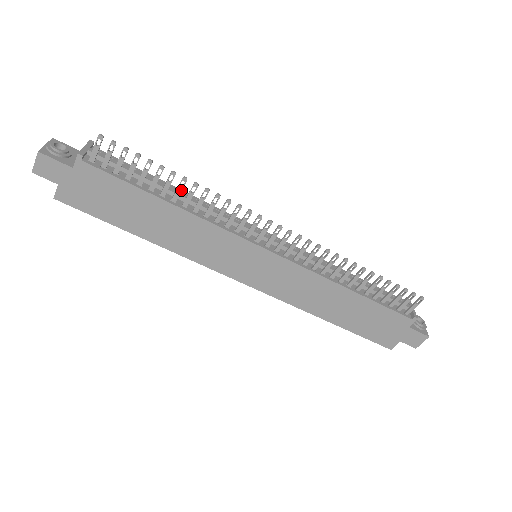
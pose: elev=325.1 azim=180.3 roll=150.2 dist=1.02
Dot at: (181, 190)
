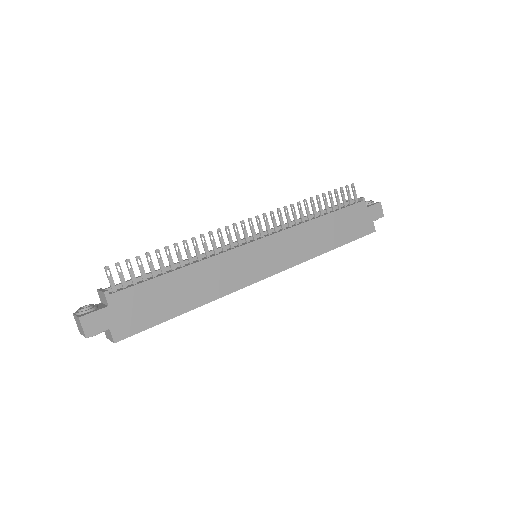
Dot at: (180, 254)
